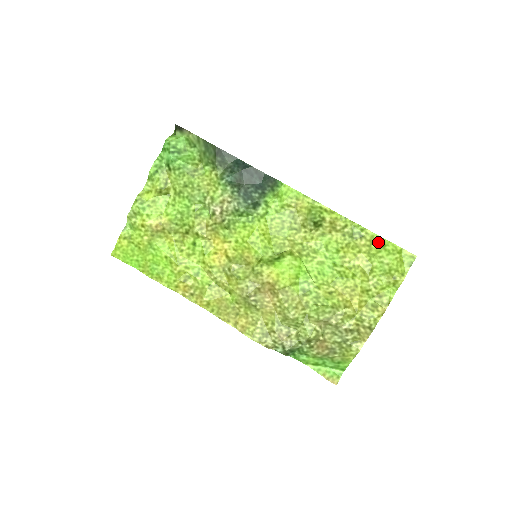
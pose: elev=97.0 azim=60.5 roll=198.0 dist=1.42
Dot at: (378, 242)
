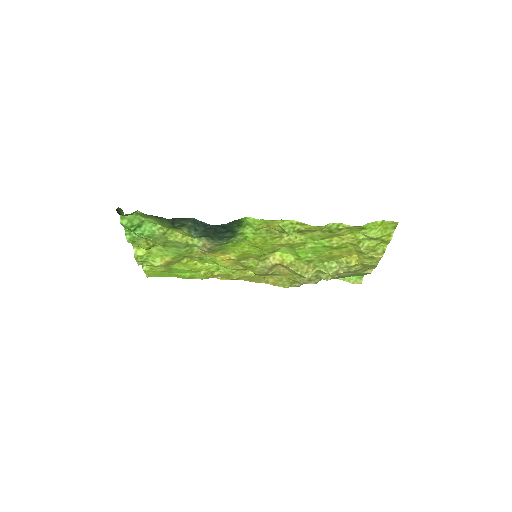
Dot at: (357, 228)
